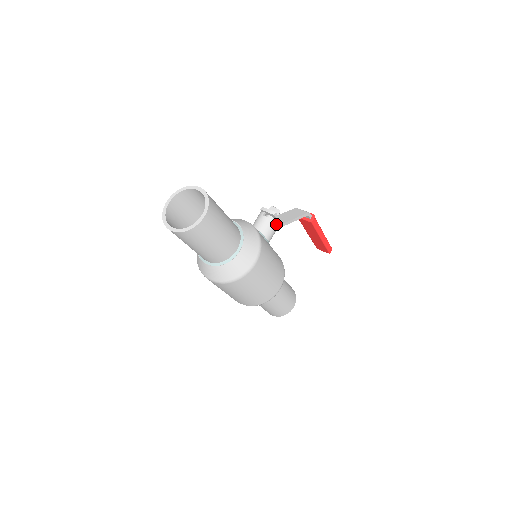
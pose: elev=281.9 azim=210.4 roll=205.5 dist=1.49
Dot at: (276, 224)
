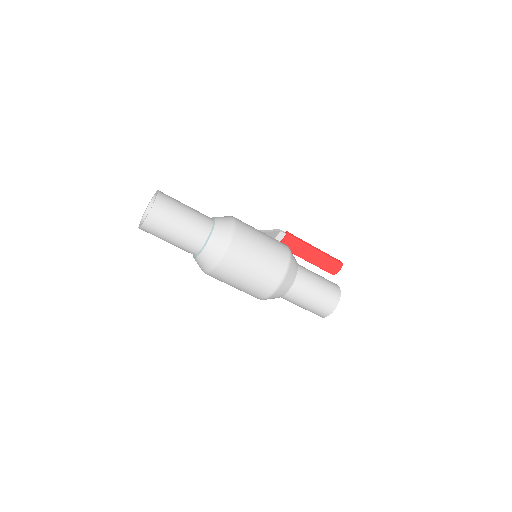
Dot at: occluded
